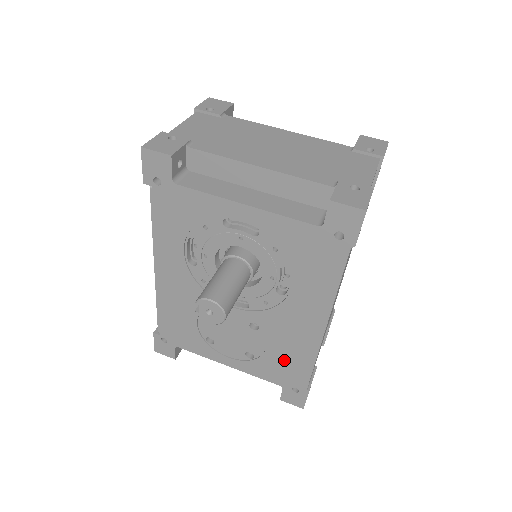
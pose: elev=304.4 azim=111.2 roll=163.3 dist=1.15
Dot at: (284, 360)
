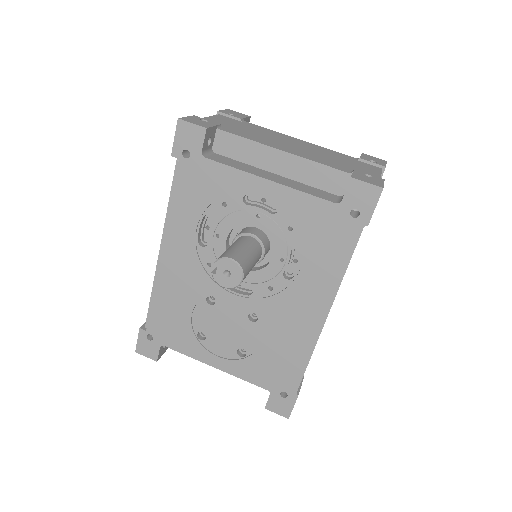
Dot at: (278, 357)
